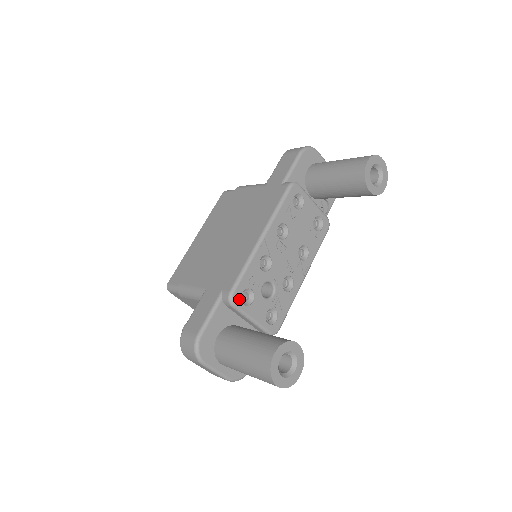
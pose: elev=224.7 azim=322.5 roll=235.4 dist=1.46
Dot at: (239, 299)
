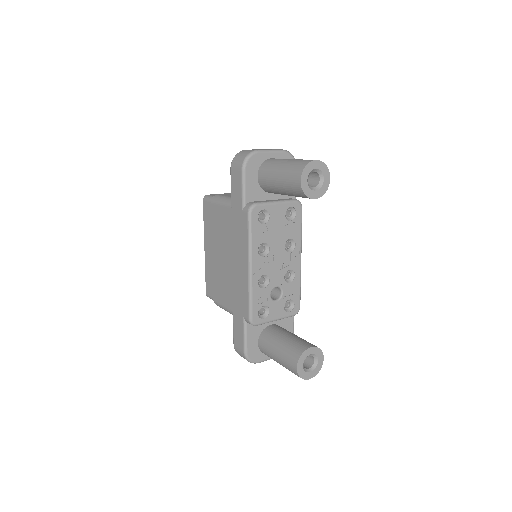
Dot at: (258, 319)
